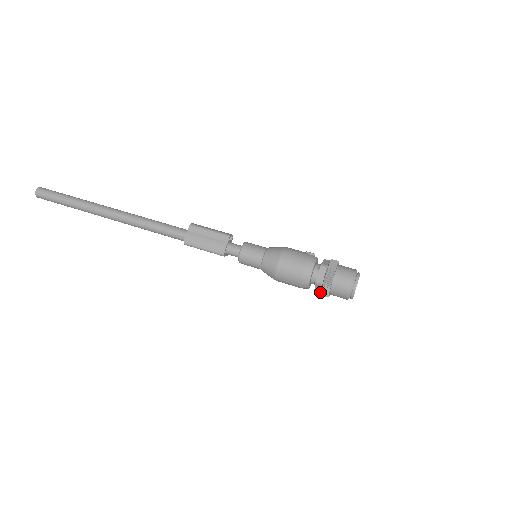
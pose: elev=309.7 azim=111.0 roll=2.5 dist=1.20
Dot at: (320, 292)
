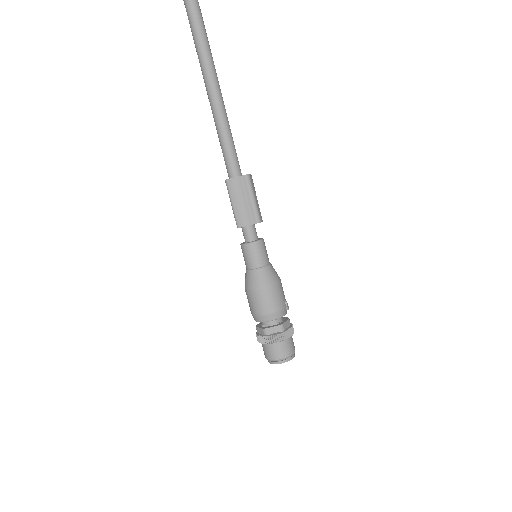
Dot at: (258, 332)
